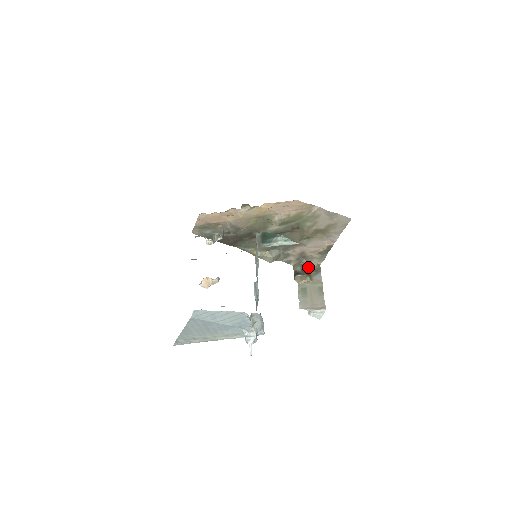
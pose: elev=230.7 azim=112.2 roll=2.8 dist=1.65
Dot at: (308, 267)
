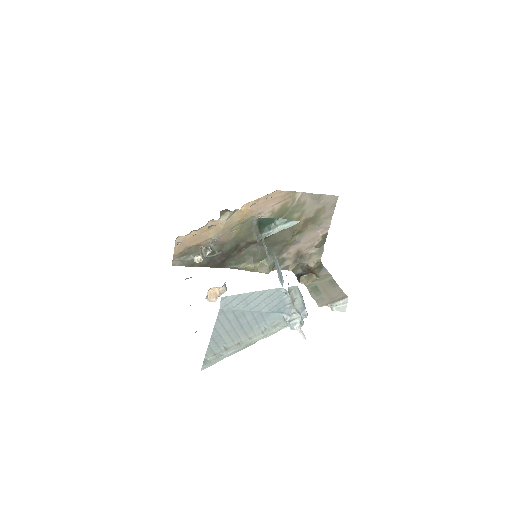
Dot at: (308, 267)
